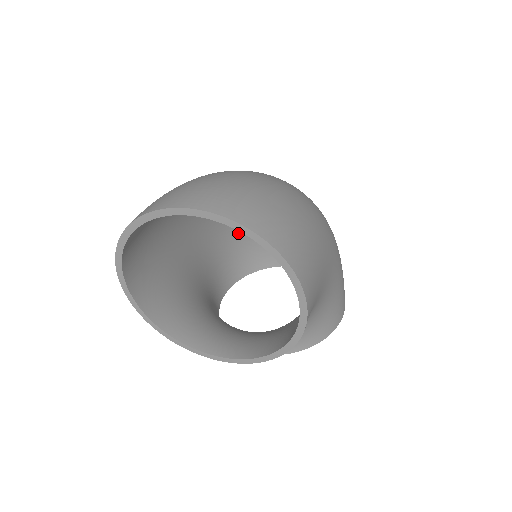
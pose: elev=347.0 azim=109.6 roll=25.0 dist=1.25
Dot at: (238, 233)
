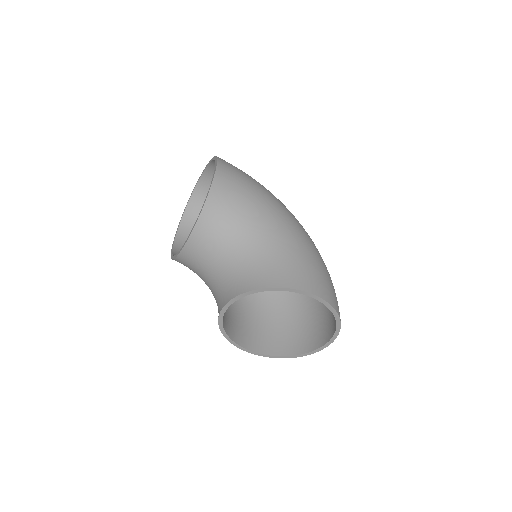
Dot at: (283, 309)
